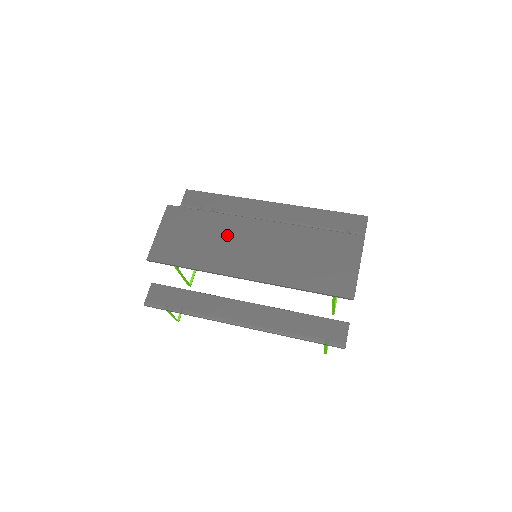
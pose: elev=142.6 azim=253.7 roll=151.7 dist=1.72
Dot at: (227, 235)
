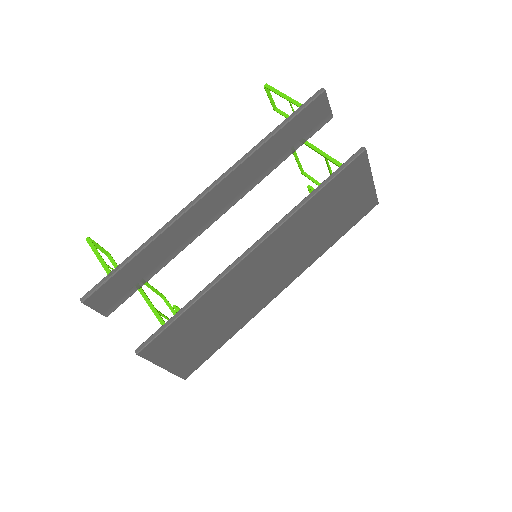
Dot at: (235, 294)
